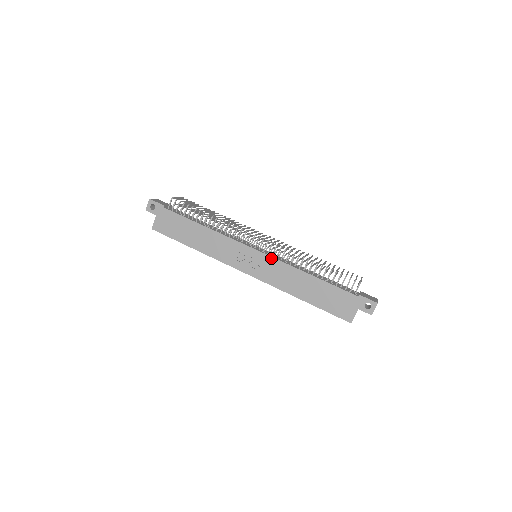
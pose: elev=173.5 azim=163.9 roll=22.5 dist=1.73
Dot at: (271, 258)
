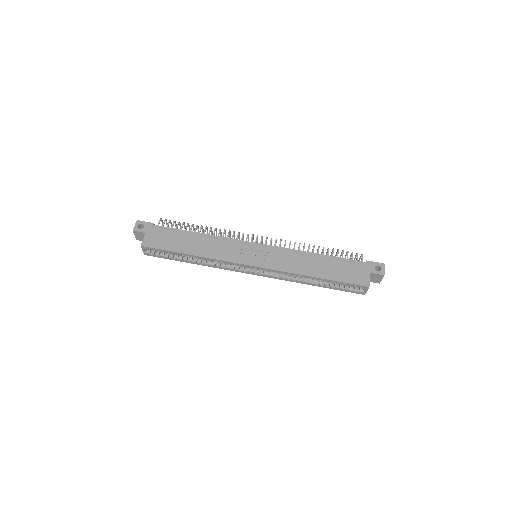
Dot at: (275, 247)
